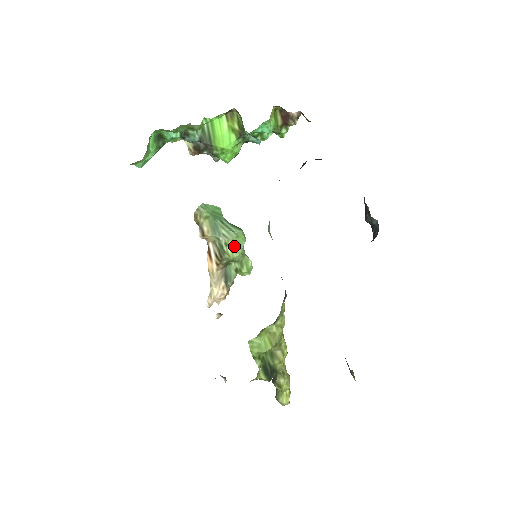
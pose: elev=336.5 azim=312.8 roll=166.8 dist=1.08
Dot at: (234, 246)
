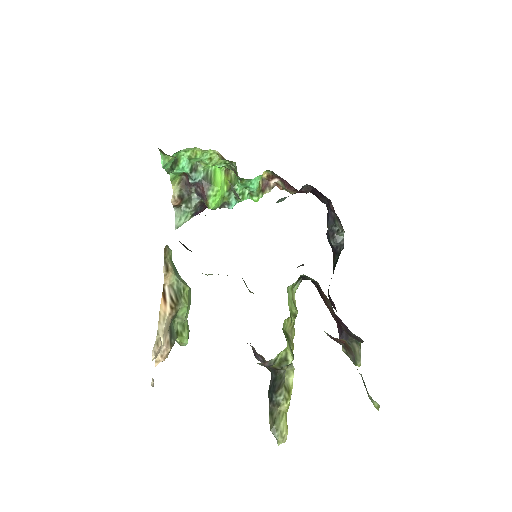
Dot at: (188, 296)
